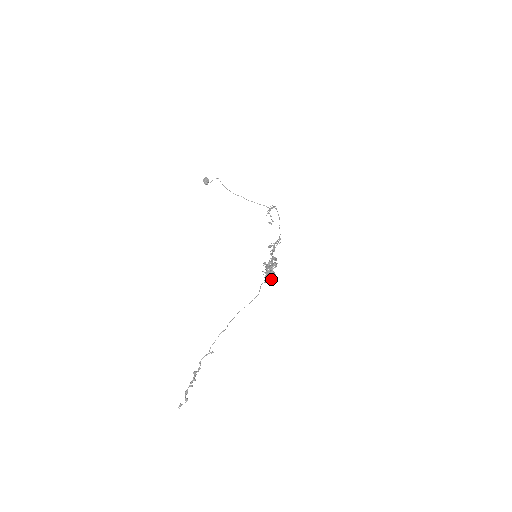
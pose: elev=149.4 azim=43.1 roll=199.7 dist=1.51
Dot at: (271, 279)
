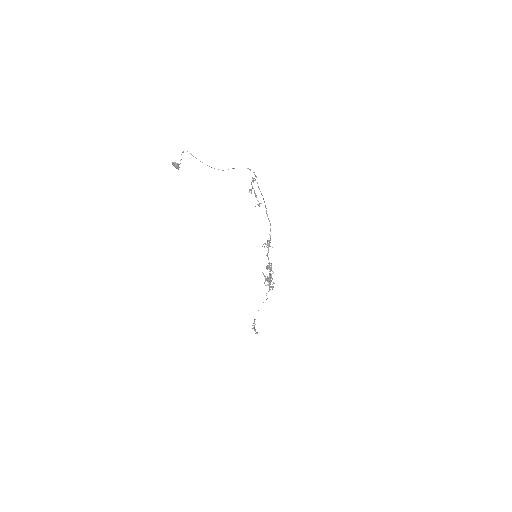
Dot at: (272, 288)
